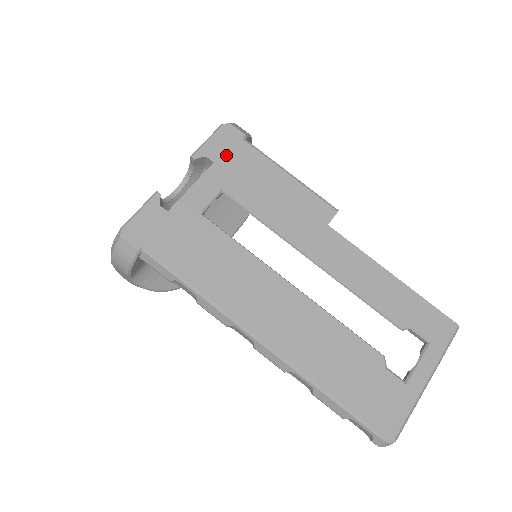
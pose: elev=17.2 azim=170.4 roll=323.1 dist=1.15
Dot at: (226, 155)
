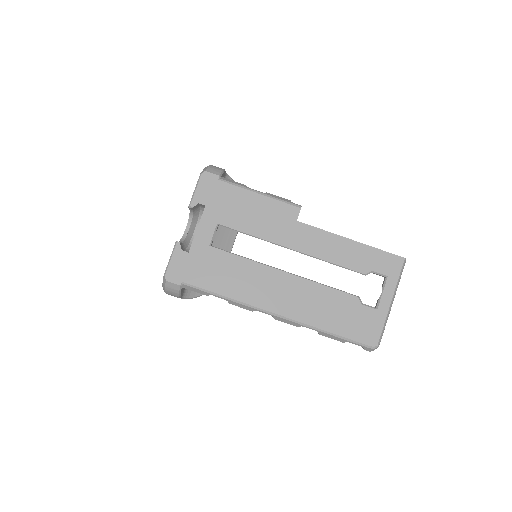
Dot at: (212, 197)
